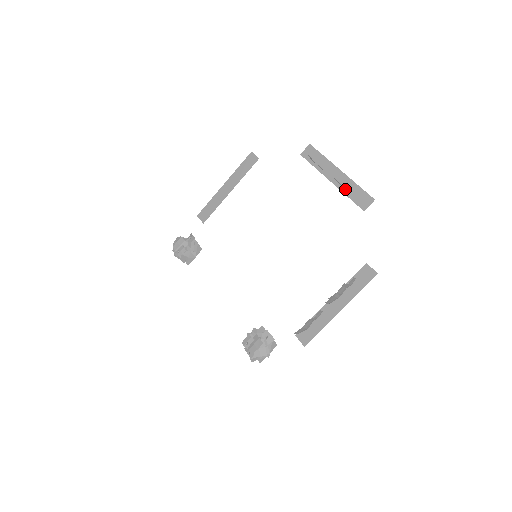
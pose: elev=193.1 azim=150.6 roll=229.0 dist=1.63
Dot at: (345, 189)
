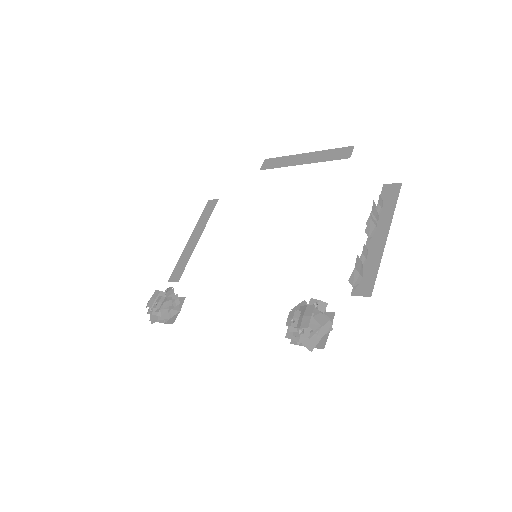
Dot at: (320, 159)
